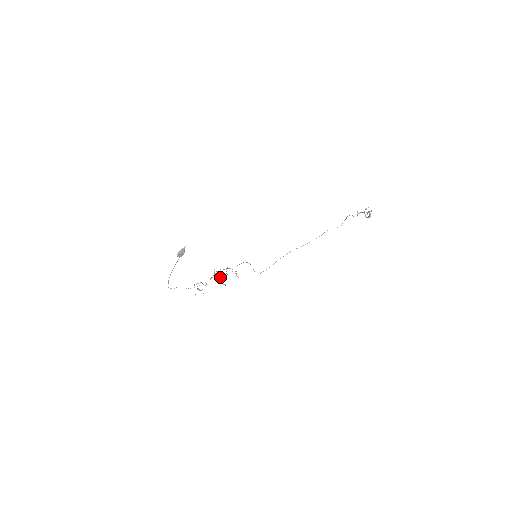
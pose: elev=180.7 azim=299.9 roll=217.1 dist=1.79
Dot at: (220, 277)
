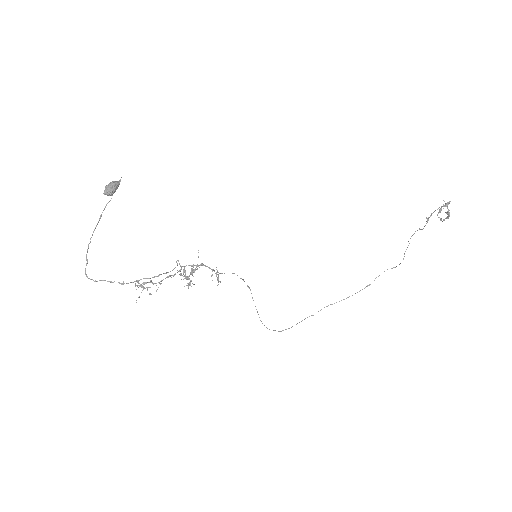
Dot at: occluded
